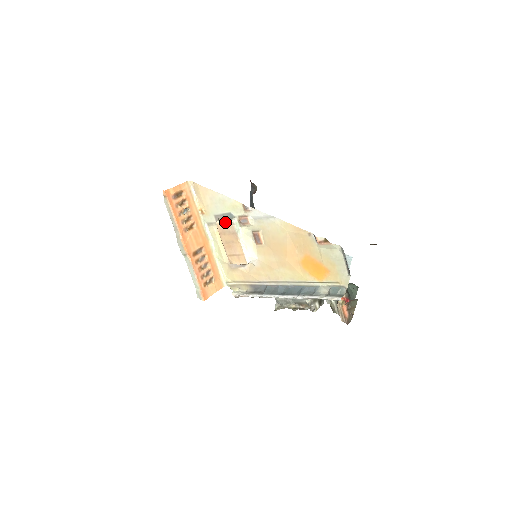
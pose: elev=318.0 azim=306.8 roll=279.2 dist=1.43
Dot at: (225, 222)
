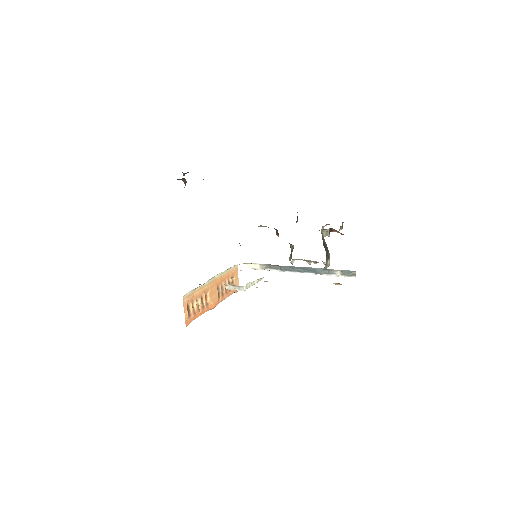
Dot at: occluded
